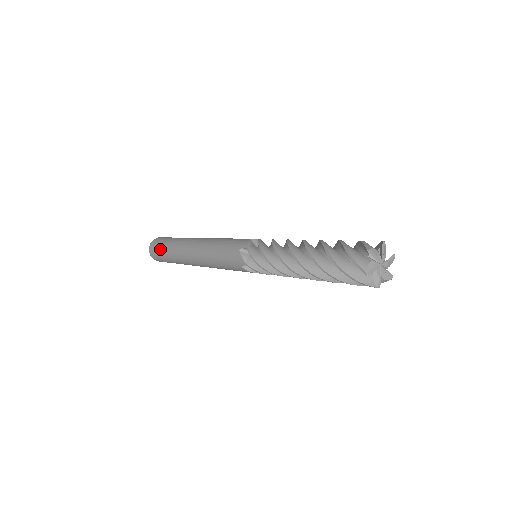
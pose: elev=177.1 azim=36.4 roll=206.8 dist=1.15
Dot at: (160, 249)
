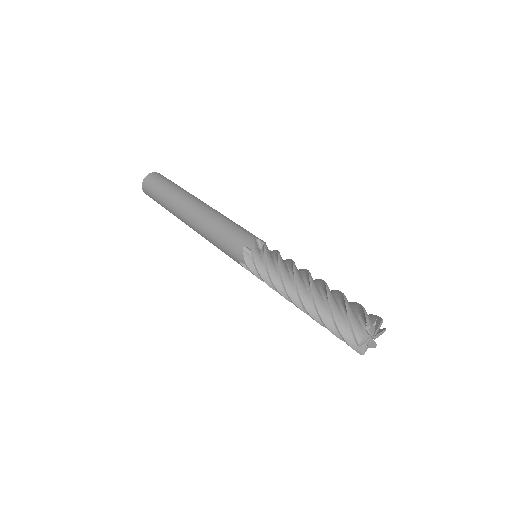
Dot at: occluded
